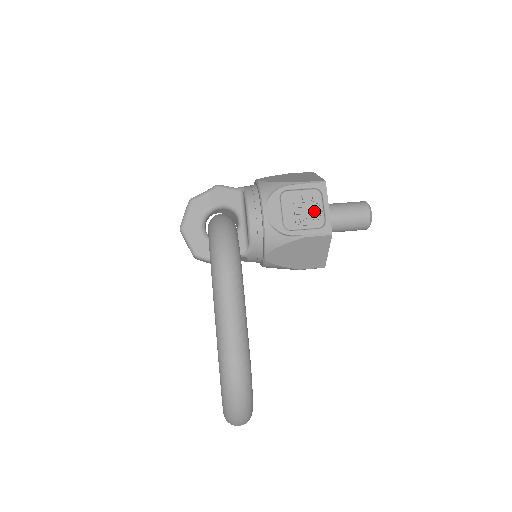
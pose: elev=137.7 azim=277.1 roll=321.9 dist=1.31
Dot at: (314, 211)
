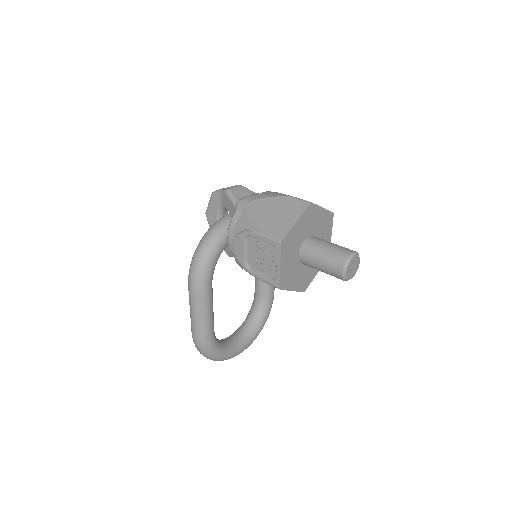
Dot at: (270, 262)
